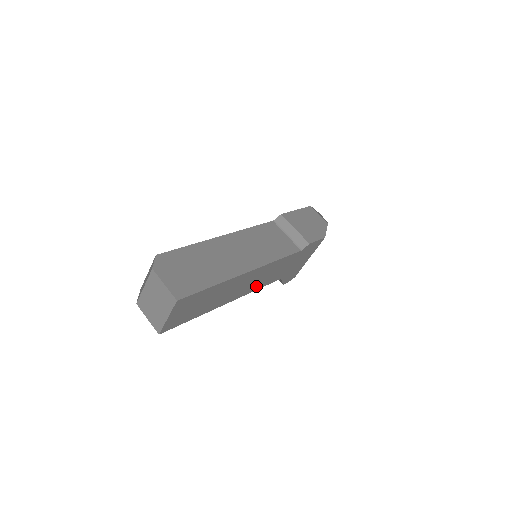
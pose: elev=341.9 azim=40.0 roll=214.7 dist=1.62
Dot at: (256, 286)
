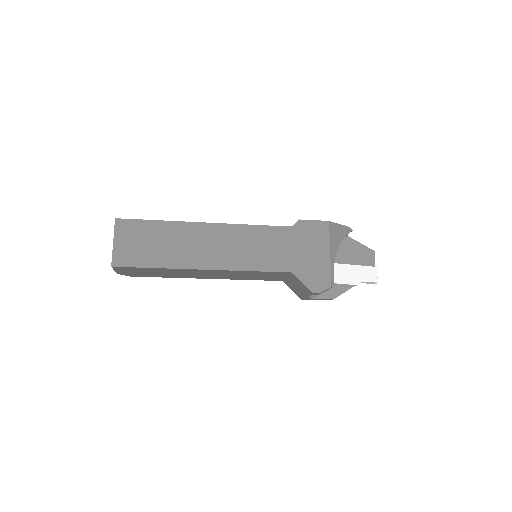
Dot at: (243, 262)
